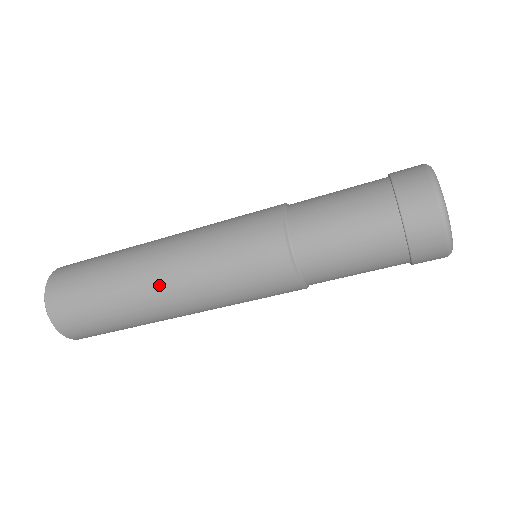
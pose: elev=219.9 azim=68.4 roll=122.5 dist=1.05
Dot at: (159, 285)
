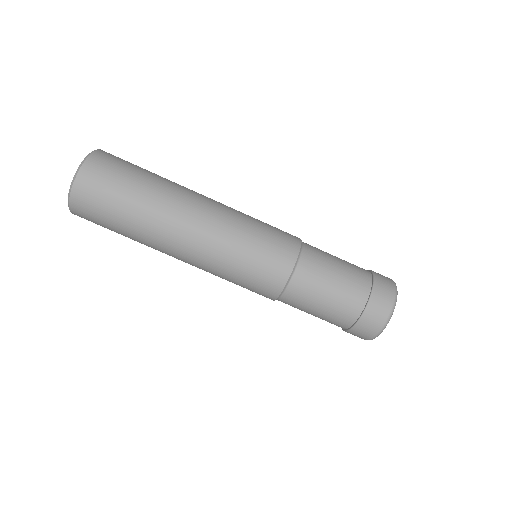
Dot at: (193, 214)
